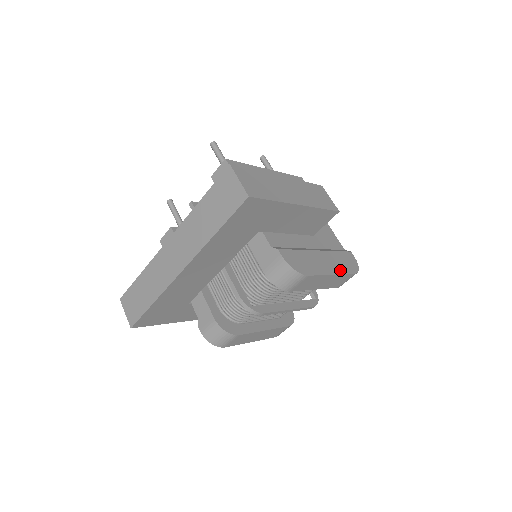
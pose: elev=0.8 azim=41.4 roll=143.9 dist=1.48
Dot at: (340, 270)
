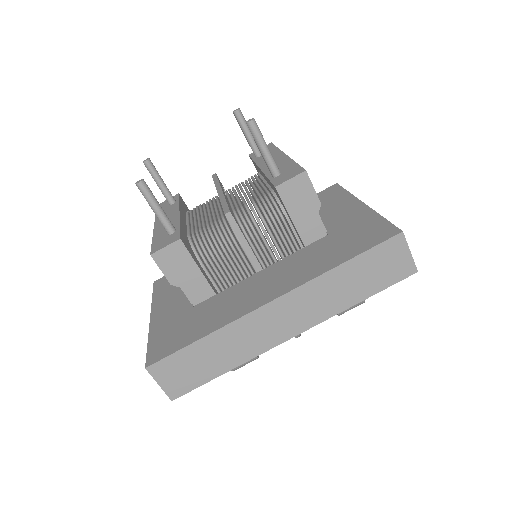
Dot at: occluded
